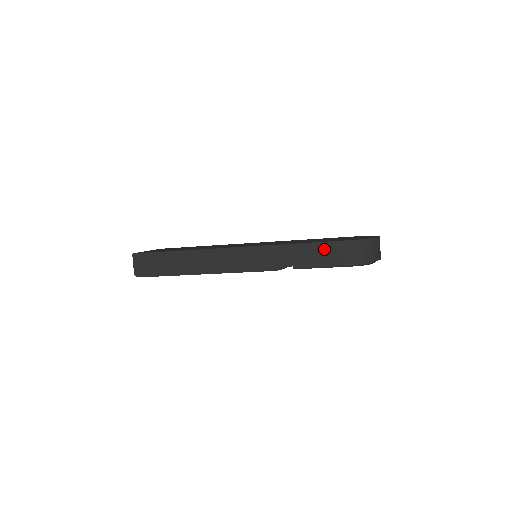
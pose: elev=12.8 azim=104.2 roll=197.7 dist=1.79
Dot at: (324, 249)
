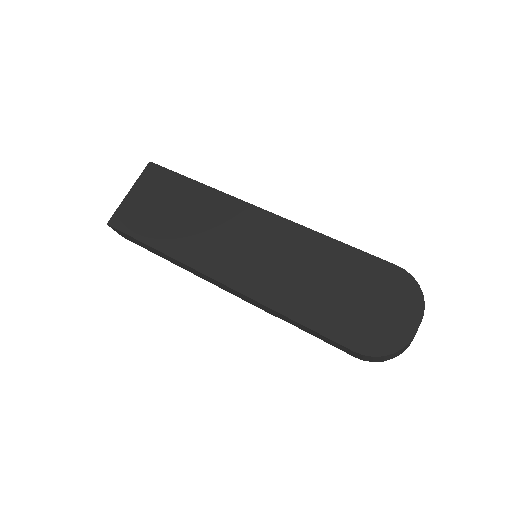
Dot at: (323, 337)
